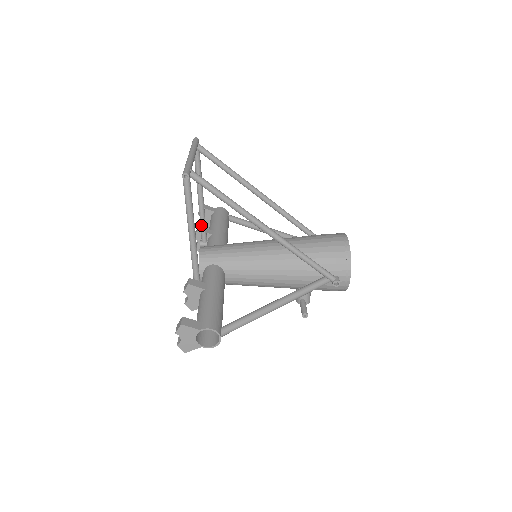
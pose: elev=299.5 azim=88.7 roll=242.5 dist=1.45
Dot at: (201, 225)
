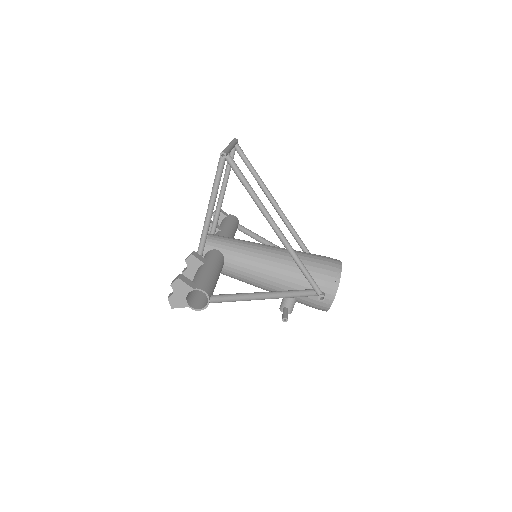
Dot at: (214, 218)
